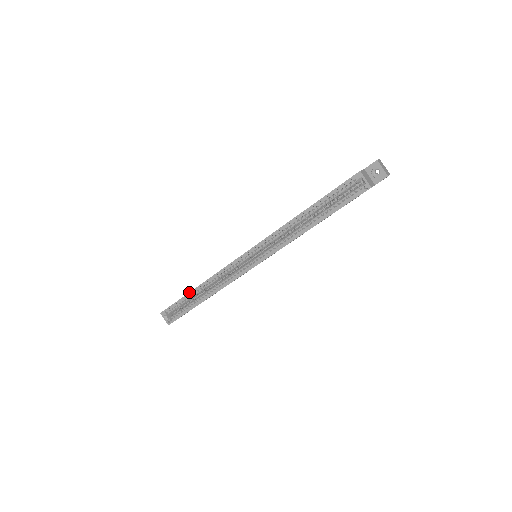
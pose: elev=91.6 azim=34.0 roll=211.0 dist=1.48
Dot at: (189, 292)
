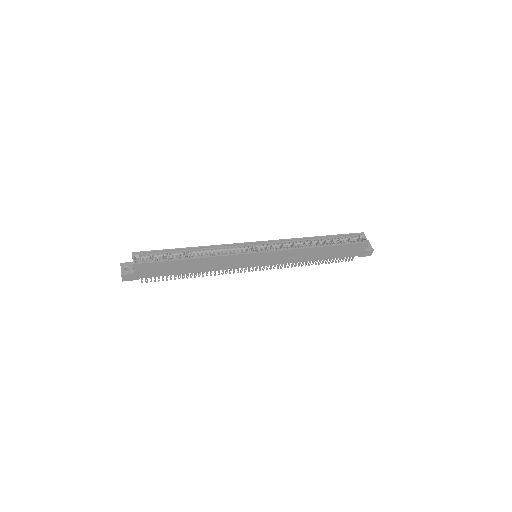
Dot at: (181, 248)
